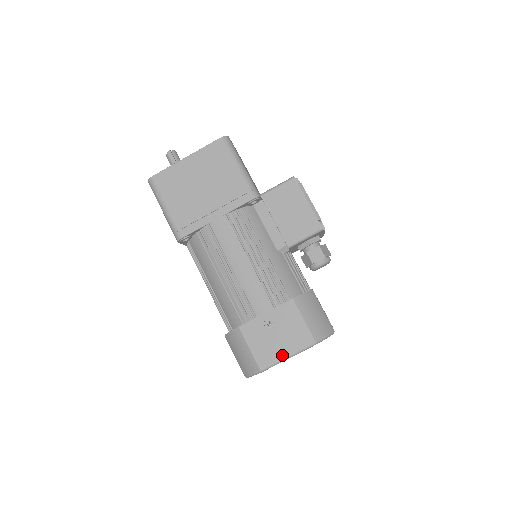
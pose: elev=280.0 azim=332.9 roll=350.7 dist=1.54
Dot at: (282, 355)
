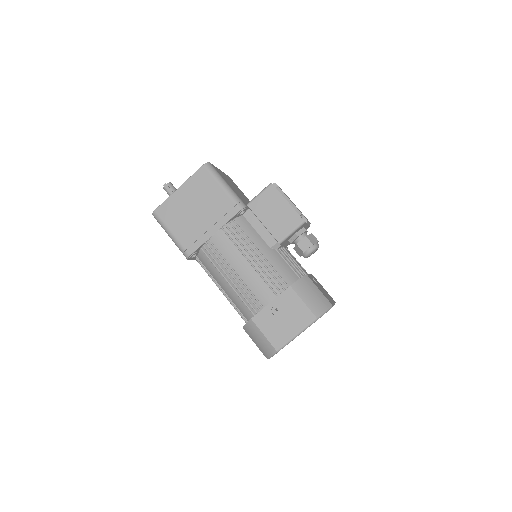
Dot at: (291, 334)
